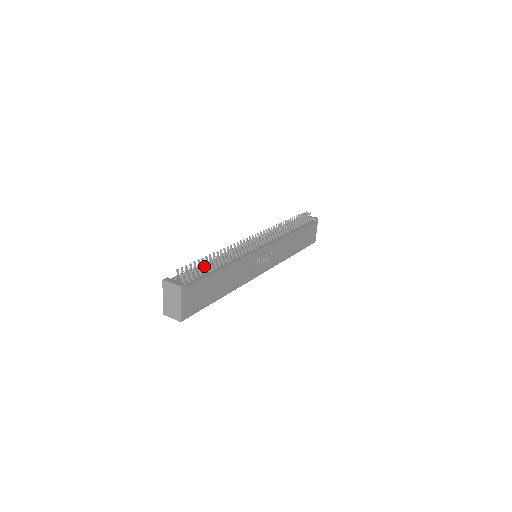
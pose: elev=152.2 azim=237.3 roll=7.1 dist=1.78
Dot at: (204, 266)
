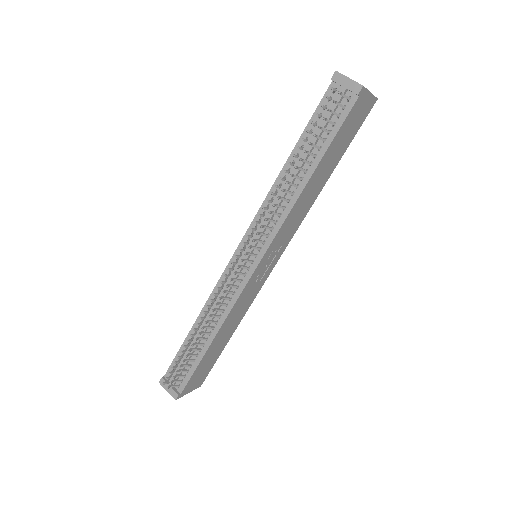
Dot at: occluded
